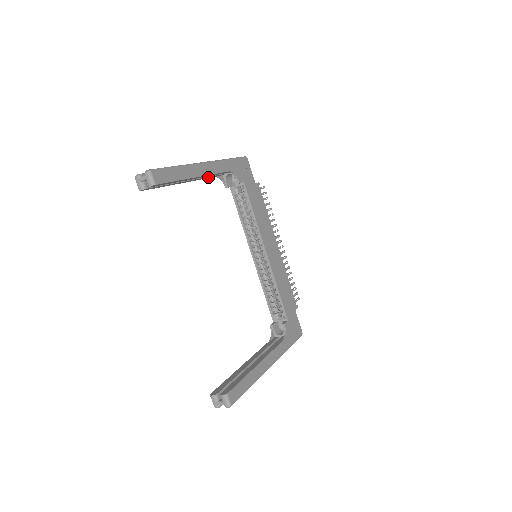
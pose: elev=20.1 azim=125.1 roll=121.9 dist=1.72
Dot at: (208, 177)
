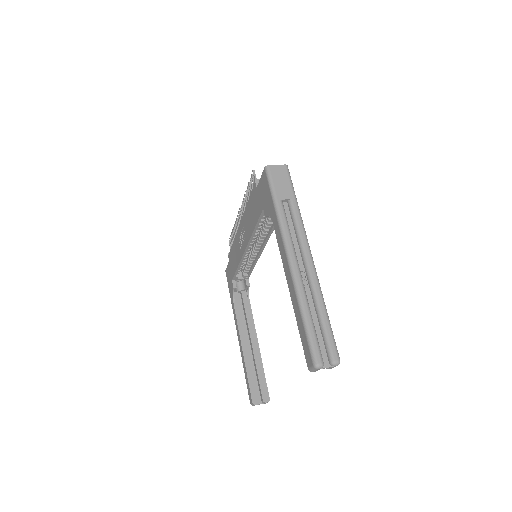
Dot at: occluded
